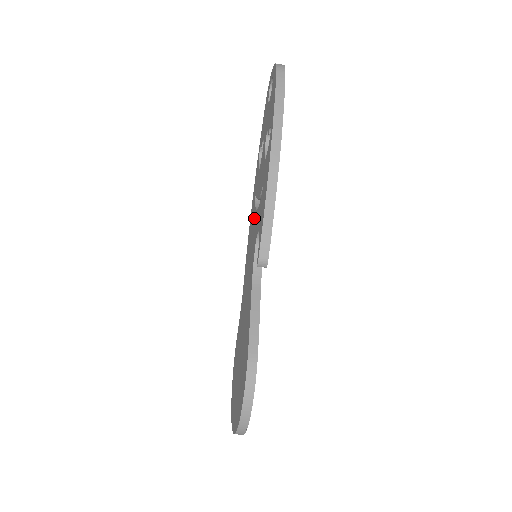
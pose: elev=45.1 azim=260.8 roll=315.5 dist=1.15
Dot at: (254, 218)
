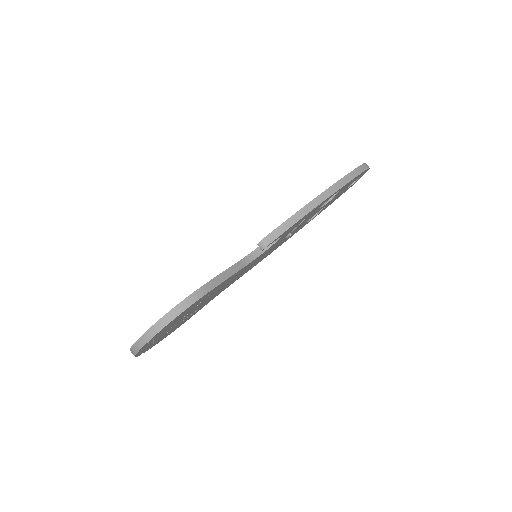
Dot at: occluded
